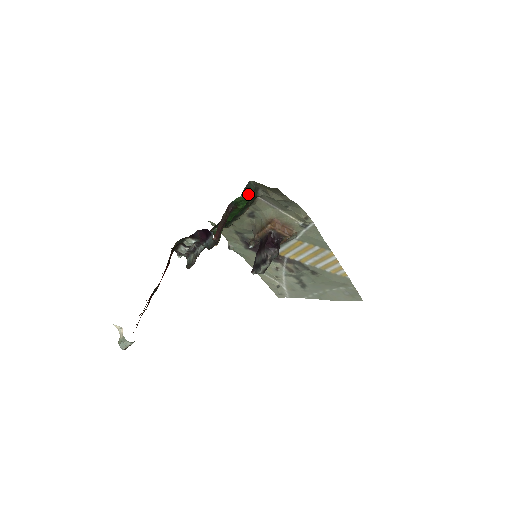
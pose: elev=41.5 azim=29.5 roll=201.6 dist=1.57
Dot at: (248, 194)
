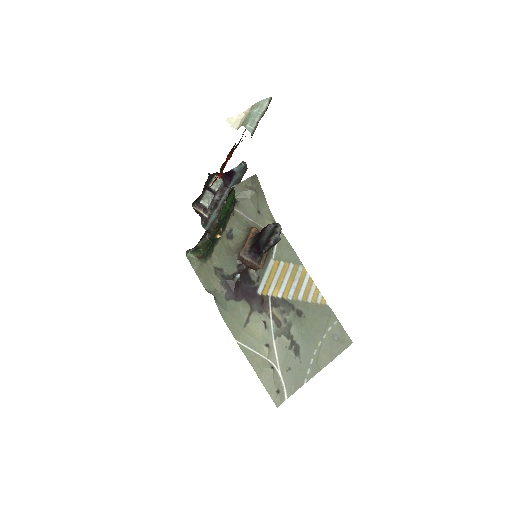
Dot at: occluded
